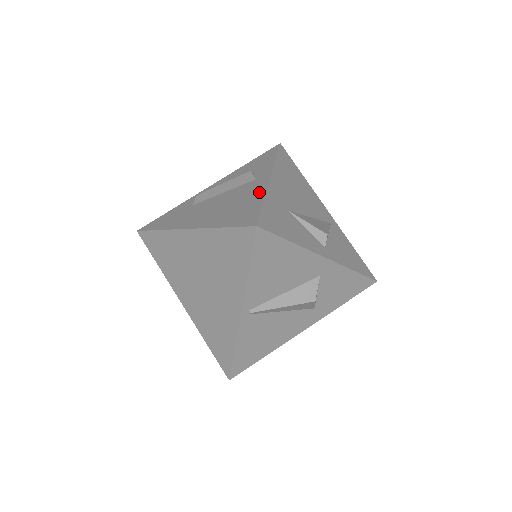
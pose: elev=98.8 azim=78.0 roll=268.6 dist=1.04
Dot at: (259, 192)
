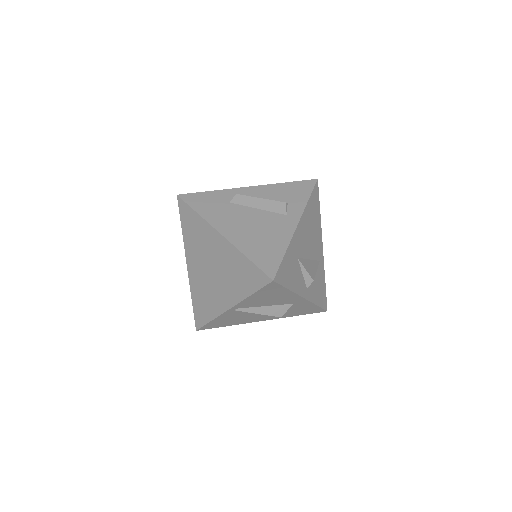
Dot at: (285, 237)
